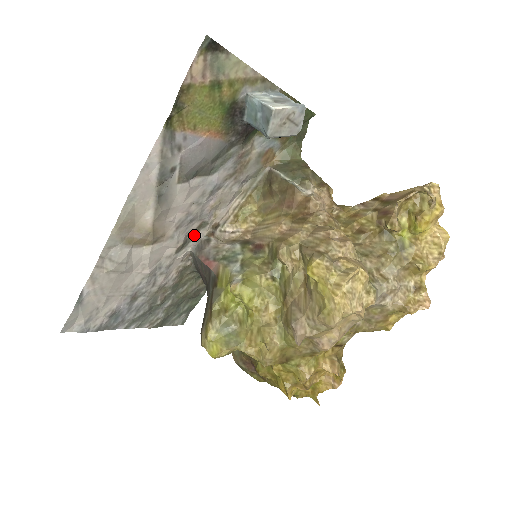
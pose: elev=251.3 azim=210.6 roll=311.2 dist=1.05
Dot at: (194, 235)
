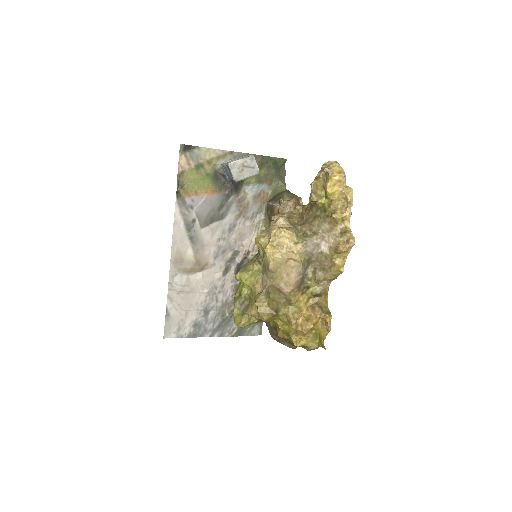
Dot at: (233, 262)
